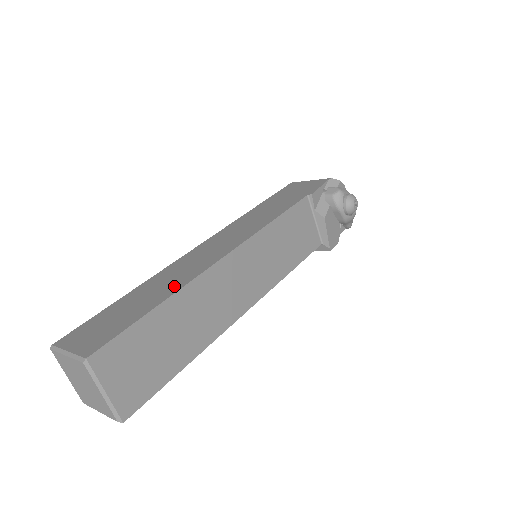
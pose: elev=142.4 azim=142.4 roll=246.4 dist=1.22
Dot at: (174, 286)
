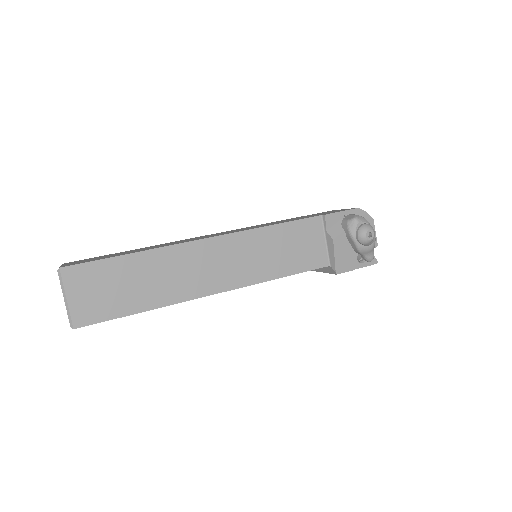
Dot at: (156, 247)
